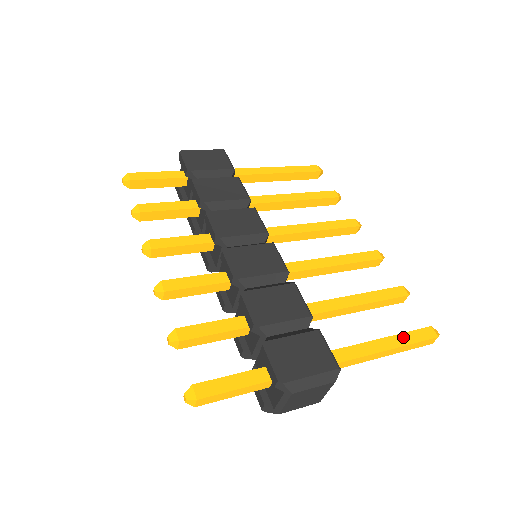
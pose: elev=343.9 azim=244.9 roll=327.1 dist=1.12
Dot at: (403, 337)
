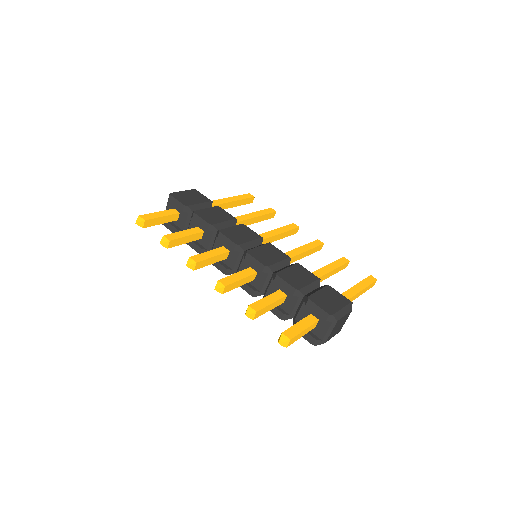
Dot at: (362, 283)
